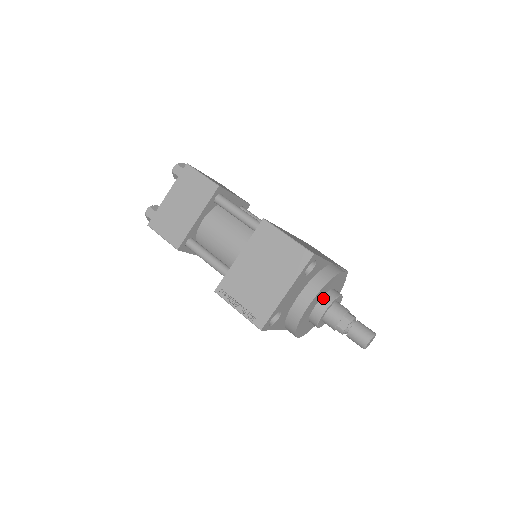
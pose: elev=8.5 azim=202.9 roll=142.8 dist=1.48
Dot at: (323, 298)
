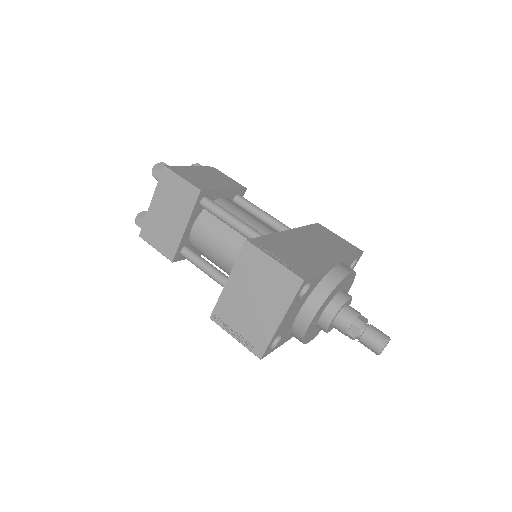
Dot at: (328, 307)
